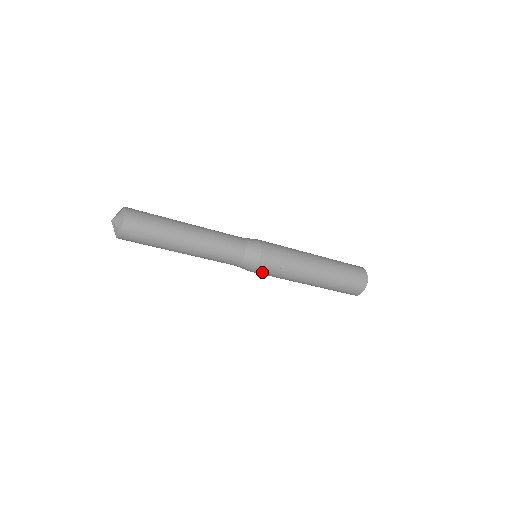
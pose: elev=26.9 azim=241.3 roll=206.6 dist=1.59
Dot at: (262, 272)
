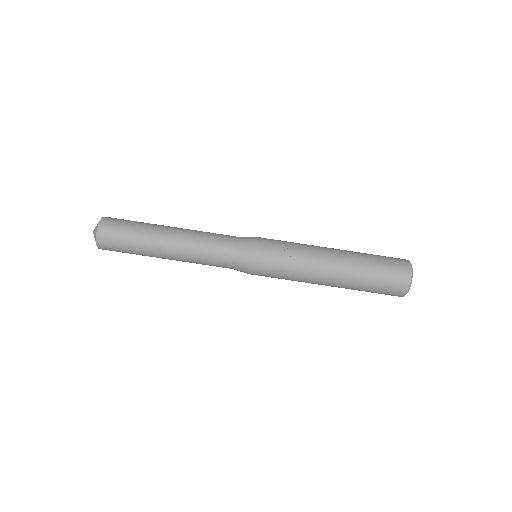
Dot at: (264, 259)
